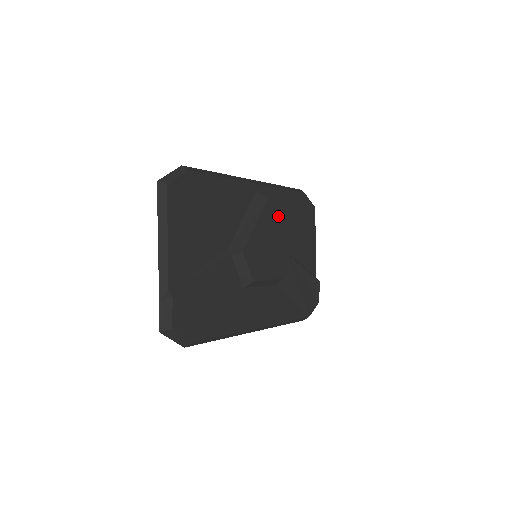
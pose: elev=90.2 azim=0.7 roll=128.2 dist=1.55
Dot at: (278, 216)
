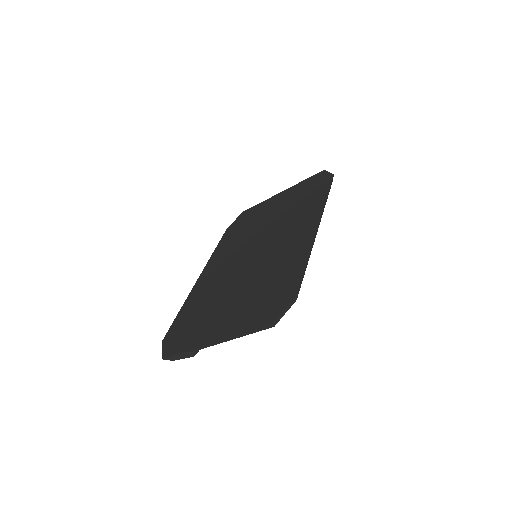
Dot at: occluded
